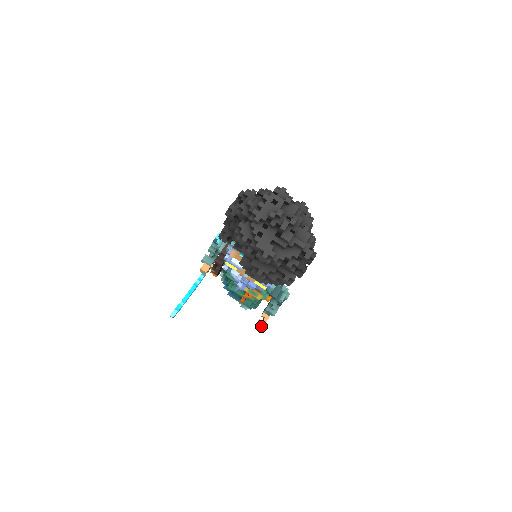
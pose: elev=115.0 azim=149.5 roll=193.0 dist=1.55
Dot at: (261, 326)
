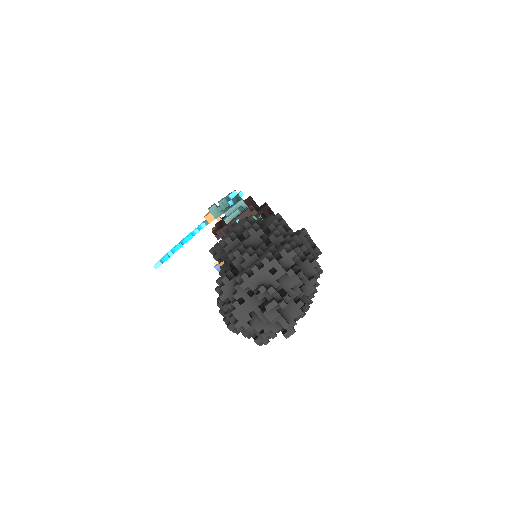
Dot at: occluded
